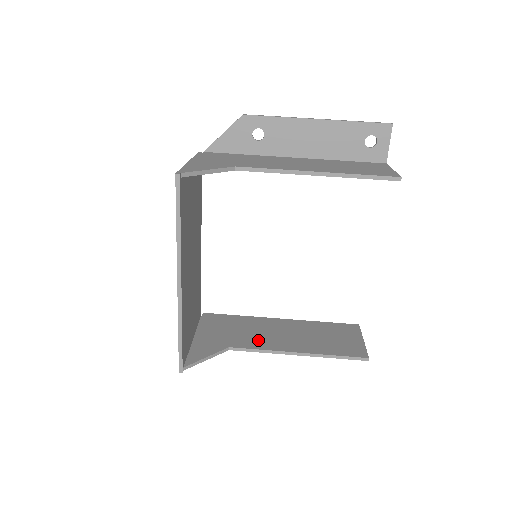
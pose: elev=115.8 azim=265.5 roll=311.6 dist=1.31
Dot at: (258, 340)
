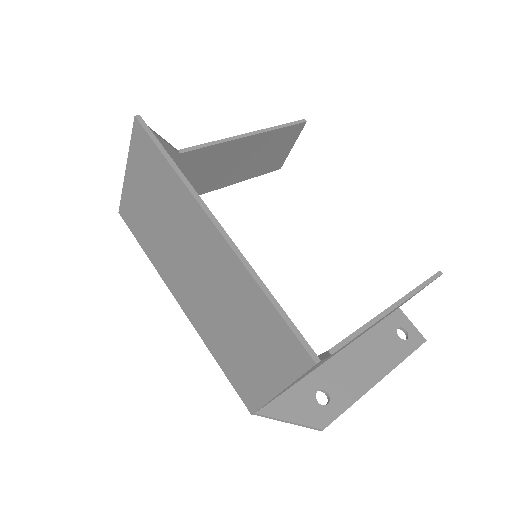
Dot at: occluded
